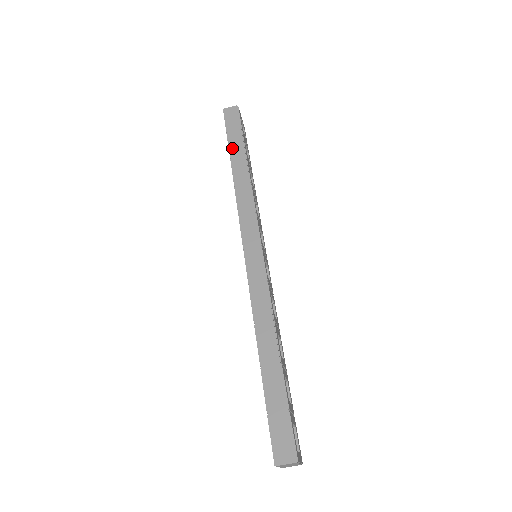
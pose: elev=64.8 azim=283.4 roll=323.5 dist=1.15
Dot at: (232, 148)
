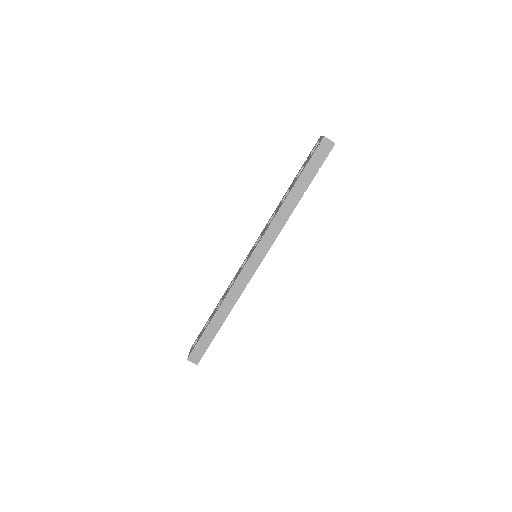
Dot at: (301, 179)
